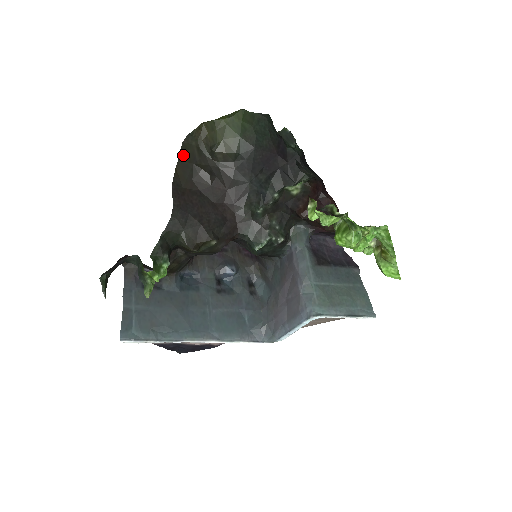
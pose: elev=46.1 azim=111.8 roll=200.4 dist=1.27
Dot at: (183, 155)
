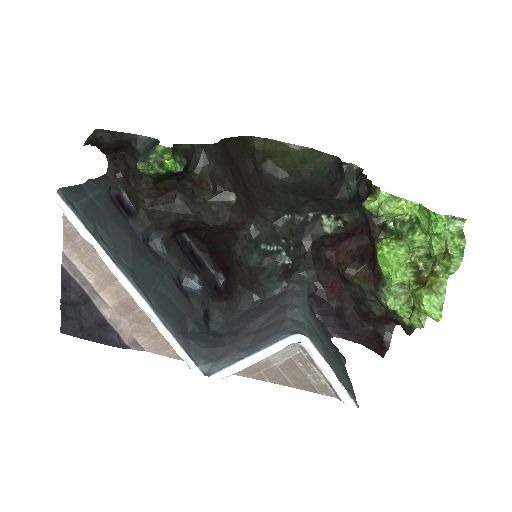
Dot at: (241, 140)
